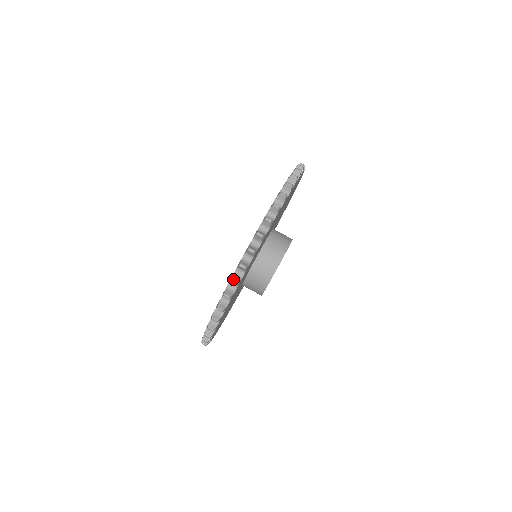
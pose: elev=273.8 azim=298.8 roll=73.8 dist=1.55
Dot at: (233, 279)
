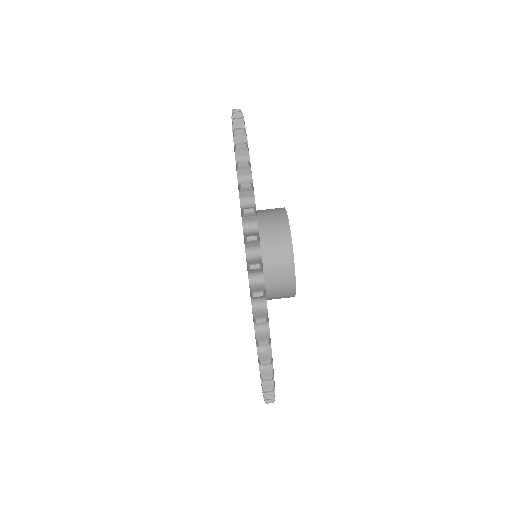
Dot at: (239, 161)
